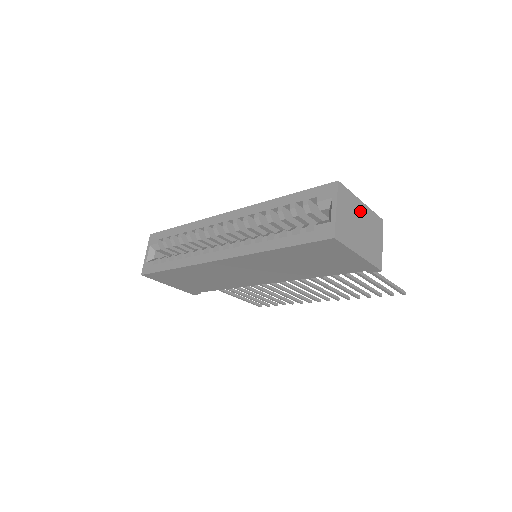
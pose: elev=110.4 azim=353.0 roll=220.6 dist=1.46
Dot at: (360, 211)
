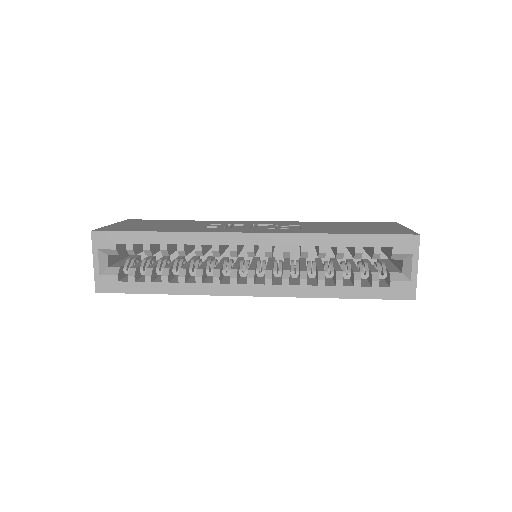
Dot at: occluded
